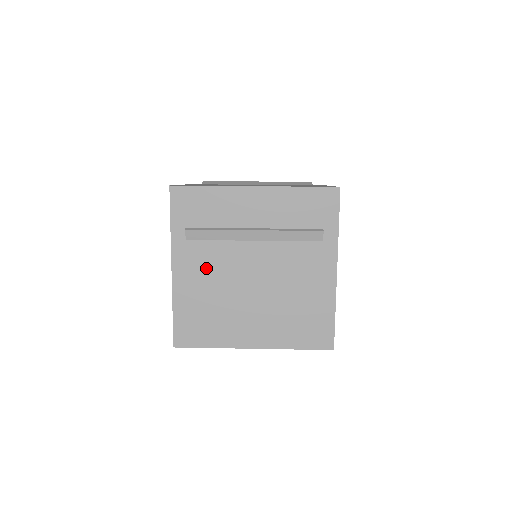
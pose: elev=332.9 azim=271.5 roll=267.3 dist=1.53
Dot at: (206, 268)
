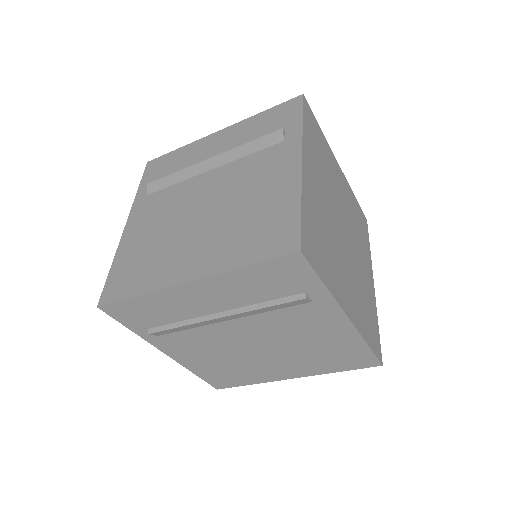
Dot at: (157, 212)
